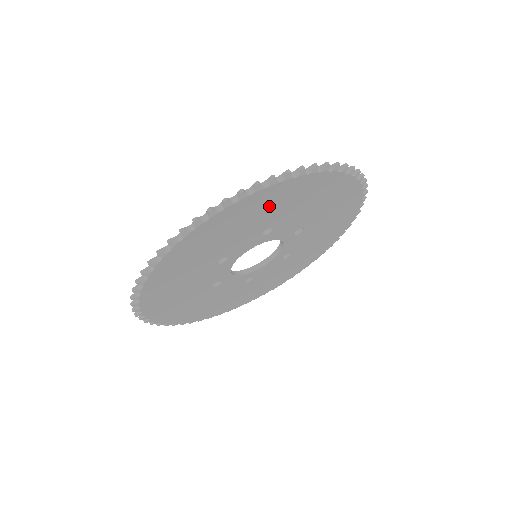
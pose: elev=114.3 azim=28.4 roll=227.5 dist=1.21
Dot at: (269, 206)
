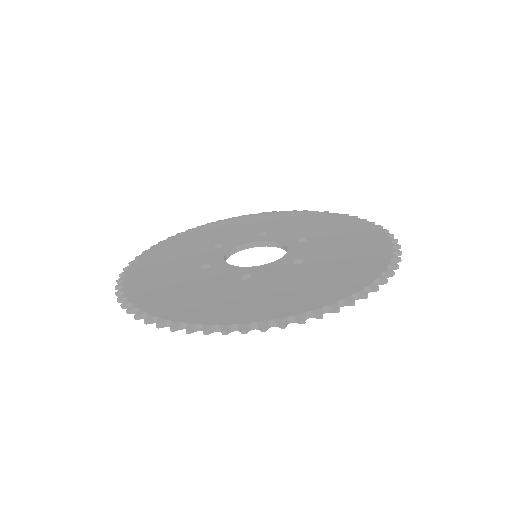
Dot at: occluded
